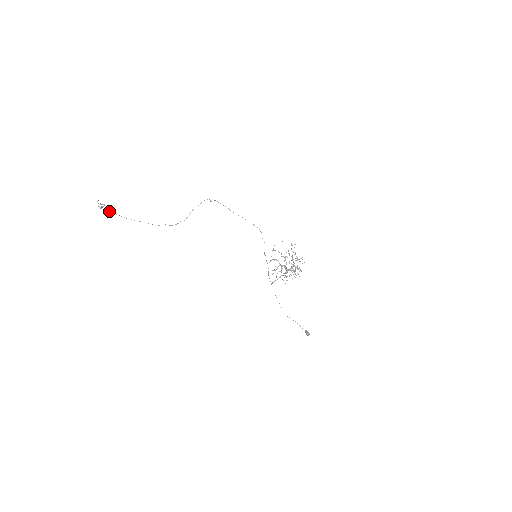
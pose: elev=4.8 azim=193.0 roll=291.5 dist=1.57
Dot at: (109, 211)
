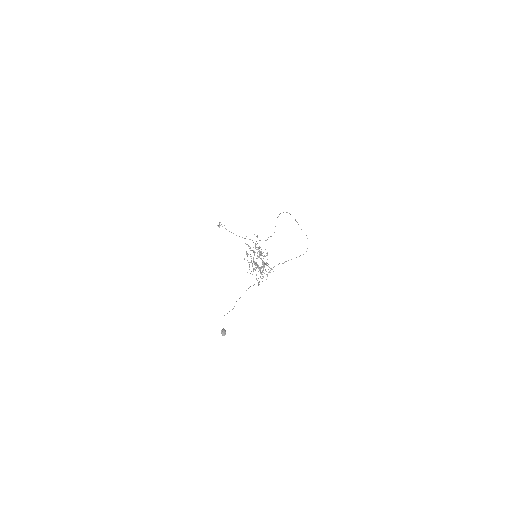
Dot at: occluded
